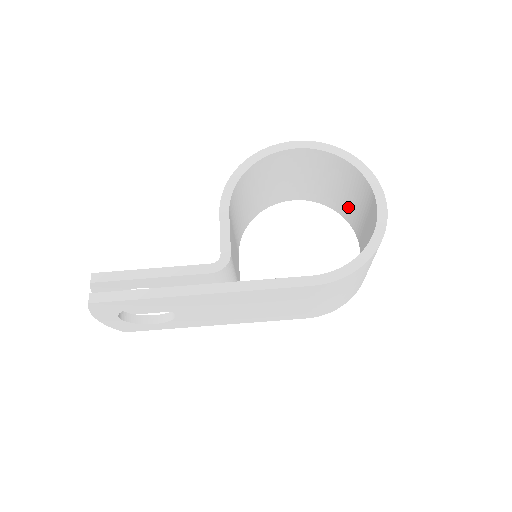
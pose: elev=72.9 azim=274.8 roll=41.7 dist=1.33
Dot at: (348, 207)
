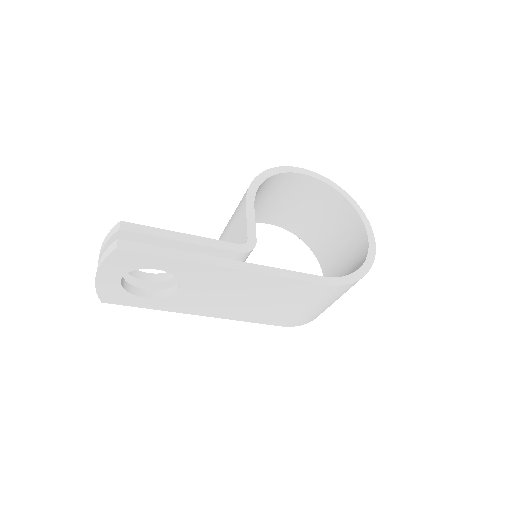
Dot at: (323, 240)
